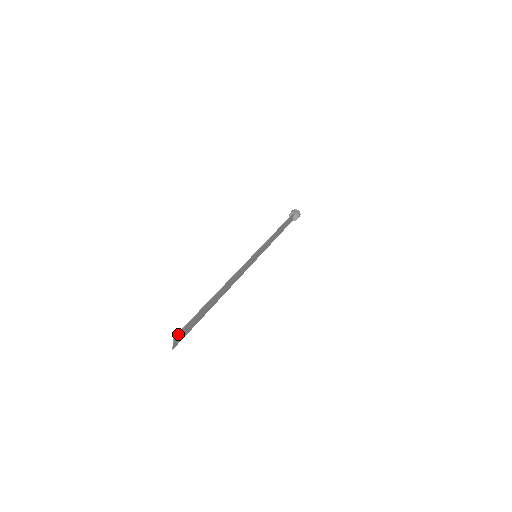
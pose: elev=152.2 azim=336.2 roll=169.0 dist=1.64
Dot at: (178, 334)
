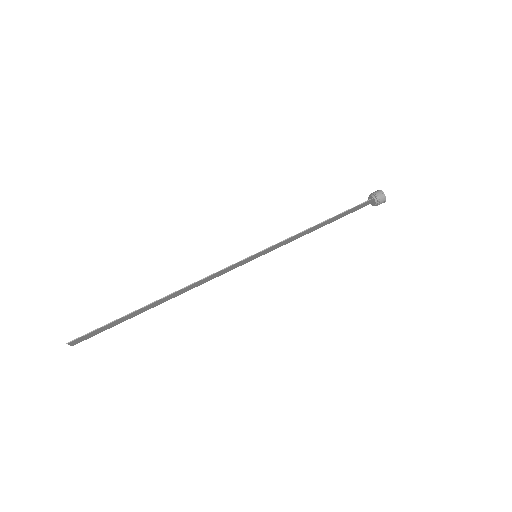
Dot at: (76, 340)
